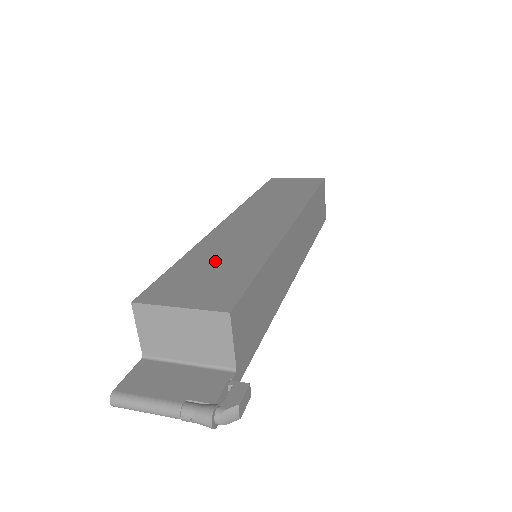
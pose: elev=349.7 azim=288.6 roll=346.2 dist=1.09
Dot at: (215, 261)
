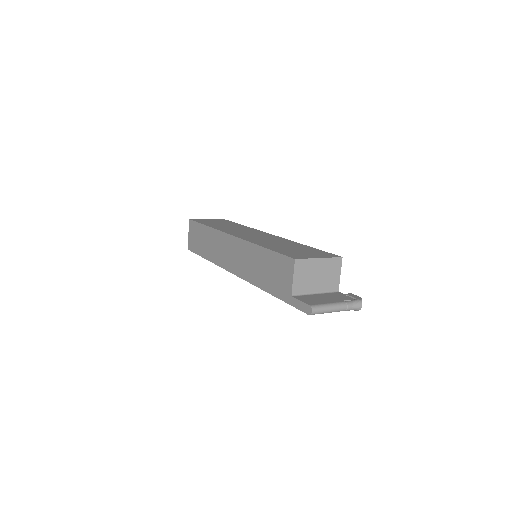
Dot at: (284, 246)
